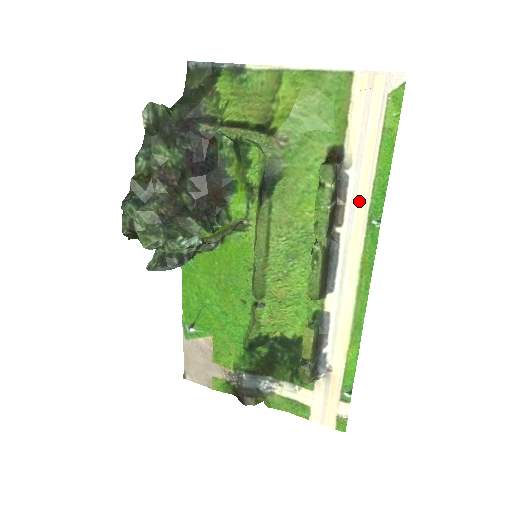
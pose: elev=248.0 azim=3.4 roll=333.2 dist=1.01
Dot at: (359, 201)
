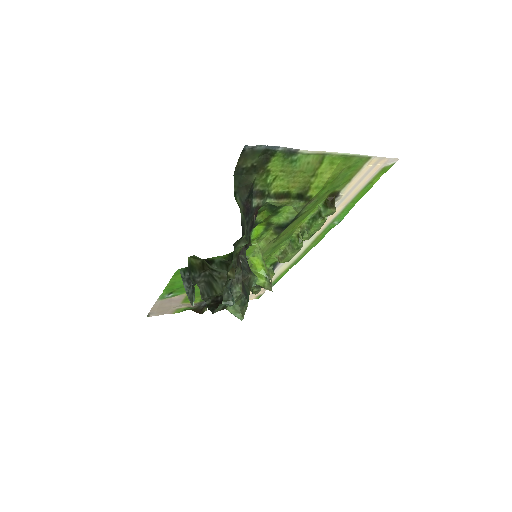
Dot at: (333, 214)
